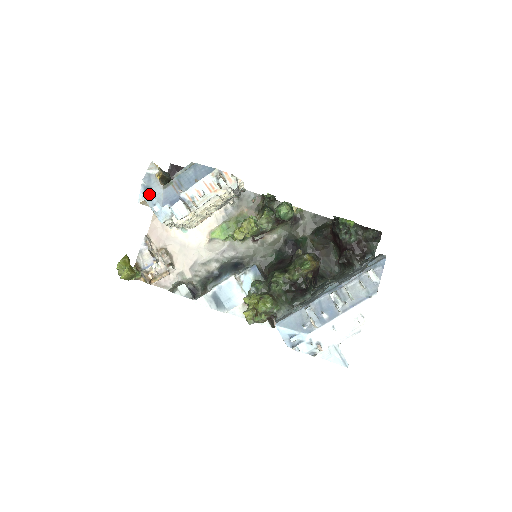
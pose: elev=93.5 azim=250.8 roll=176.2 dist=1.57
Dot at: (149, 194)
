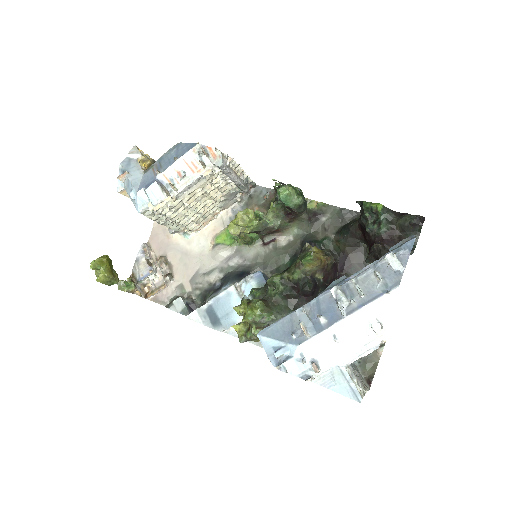
Dot at: (126, 179)
